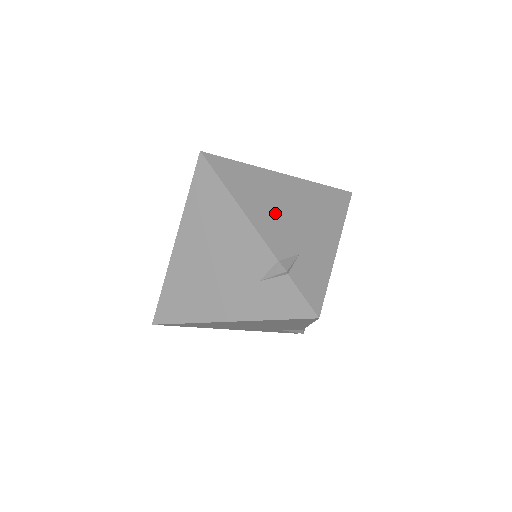
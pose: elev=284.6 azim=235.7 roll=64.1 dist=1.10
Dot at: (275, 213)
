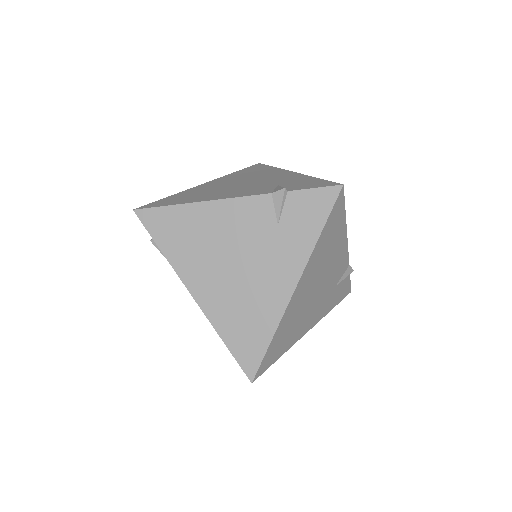
Dot at: (230, 190)
